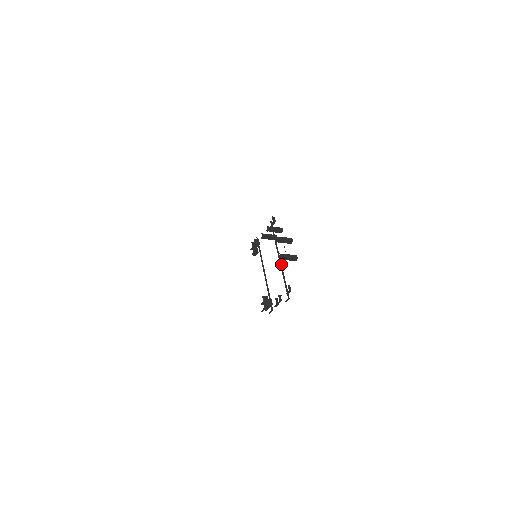
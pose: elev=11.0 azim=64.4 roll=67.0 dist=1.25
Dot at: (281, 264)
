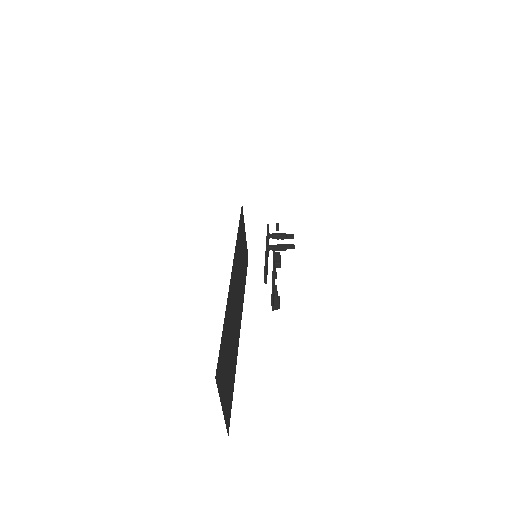
Dot at: (266, 253)
